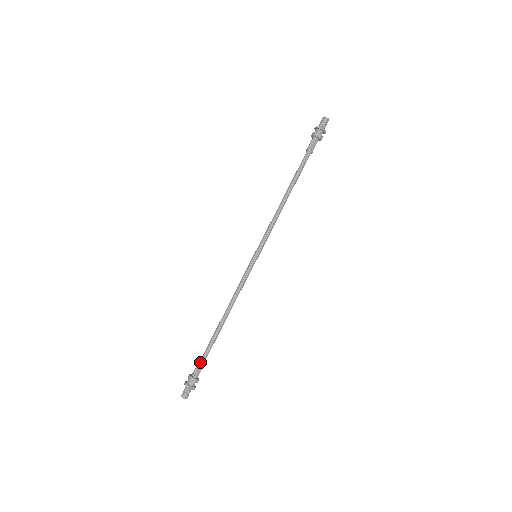
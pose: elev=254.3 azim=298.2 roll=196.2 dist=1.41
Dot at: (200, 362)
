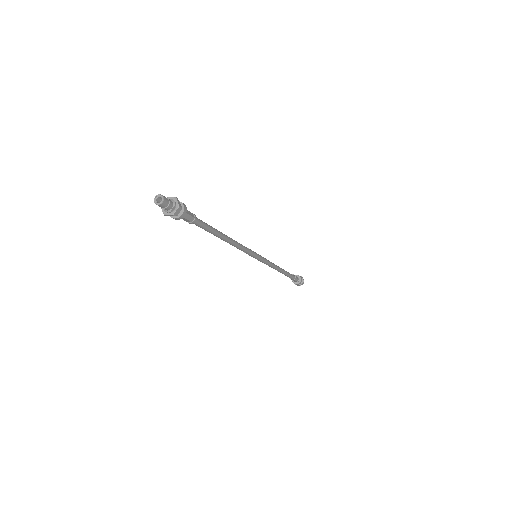
Dot at: (192, 213)
